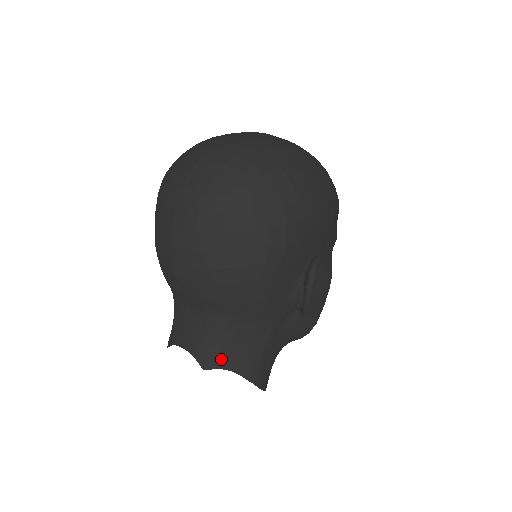
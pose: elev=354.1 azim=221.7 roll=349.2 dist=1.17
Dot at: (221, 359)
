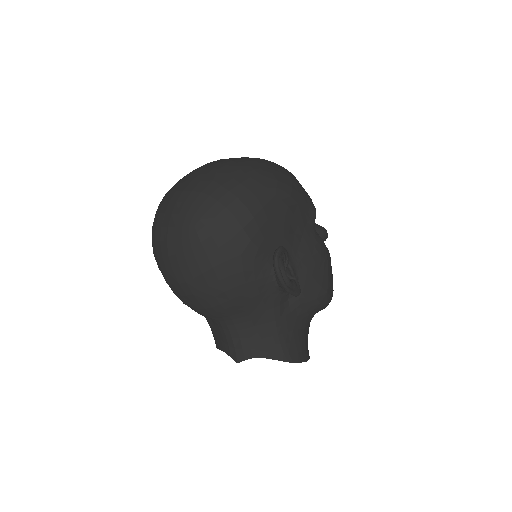
Dot at: (246, 351)
